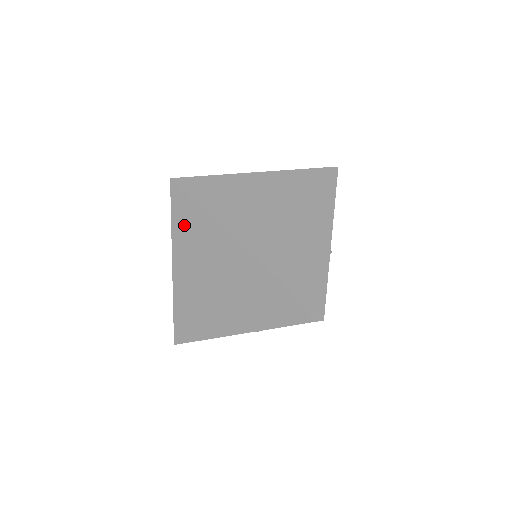
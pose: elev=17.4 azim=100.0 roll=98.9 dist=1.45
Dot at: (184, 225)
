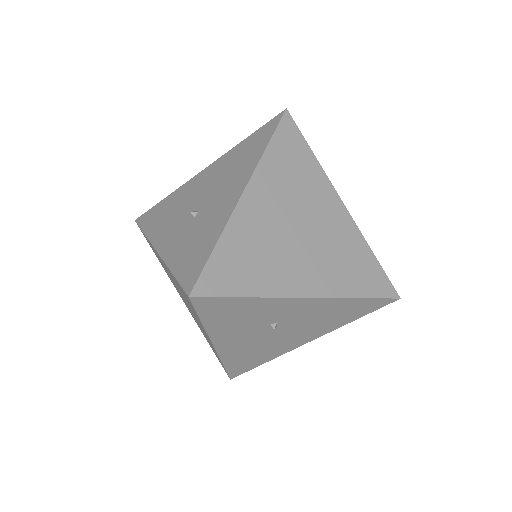
Dot at: (284, 154)
